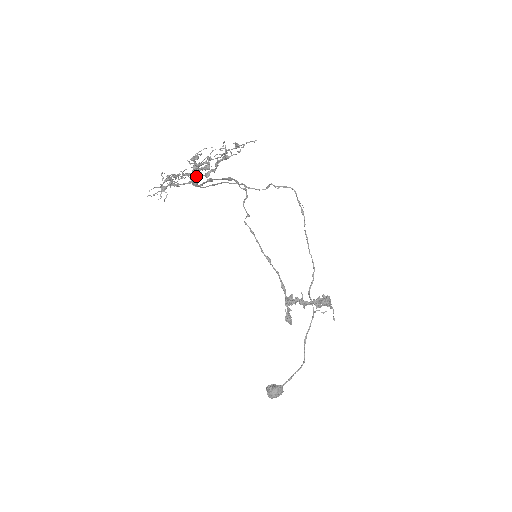
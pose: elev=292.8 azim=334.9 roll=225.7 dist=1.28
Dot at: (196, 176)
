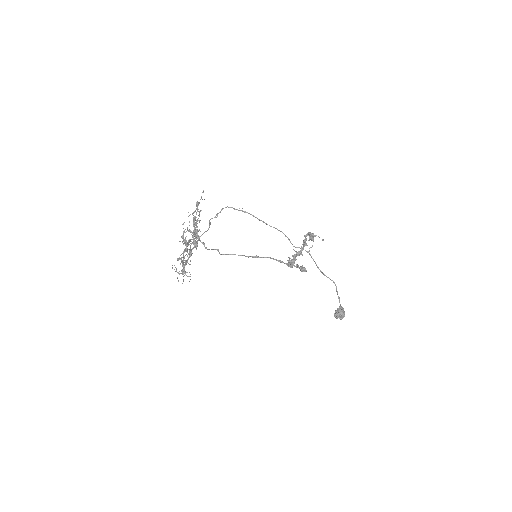
Dot at: (196, 243)
